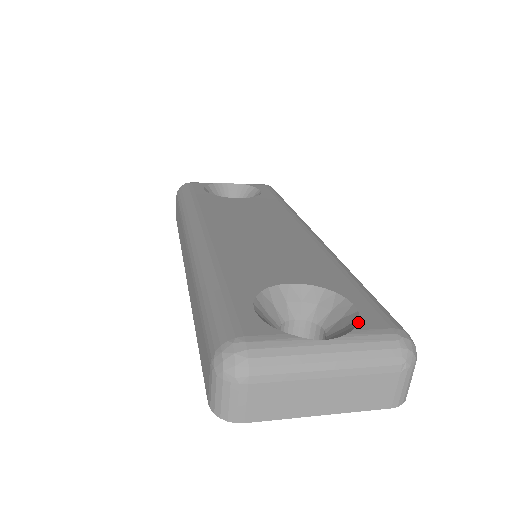
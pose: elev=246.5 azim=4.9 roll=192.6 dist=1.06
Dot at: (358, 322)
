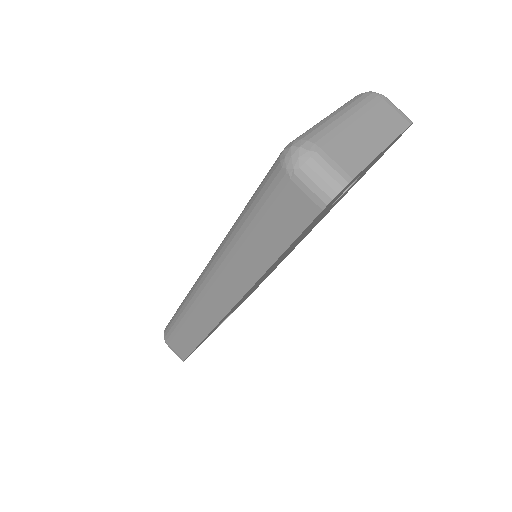
Dot at: occluded
